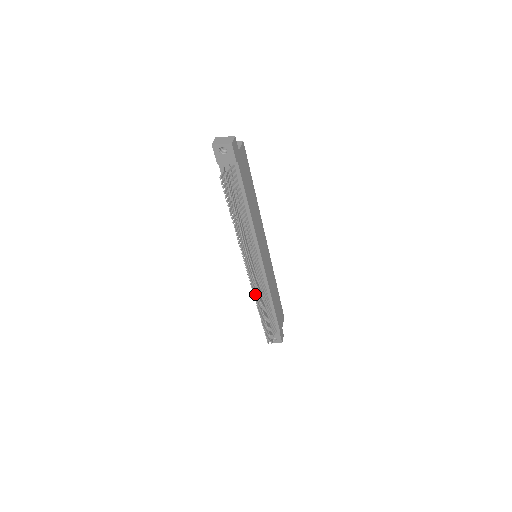
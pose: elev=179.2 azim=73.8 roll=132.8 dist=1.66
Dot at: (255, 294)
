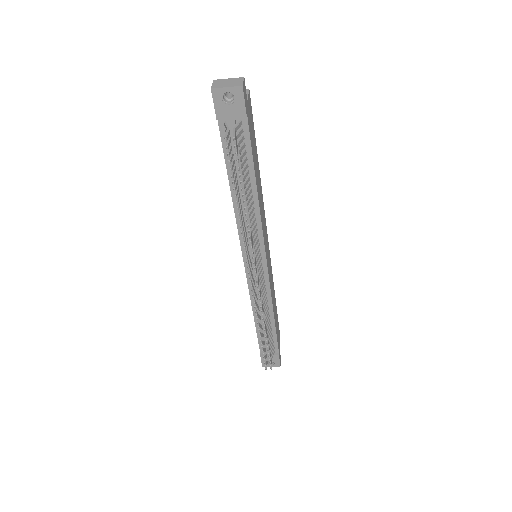
Dot at: (256, 307)
